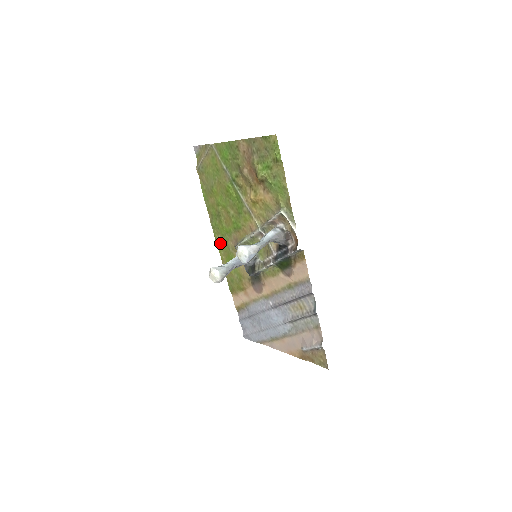
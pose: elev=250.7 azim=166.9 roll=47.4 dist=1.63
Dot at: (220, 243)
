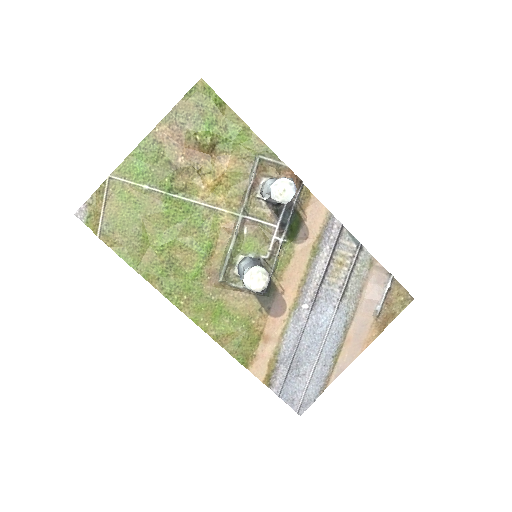
Dot at: (191, 308)
